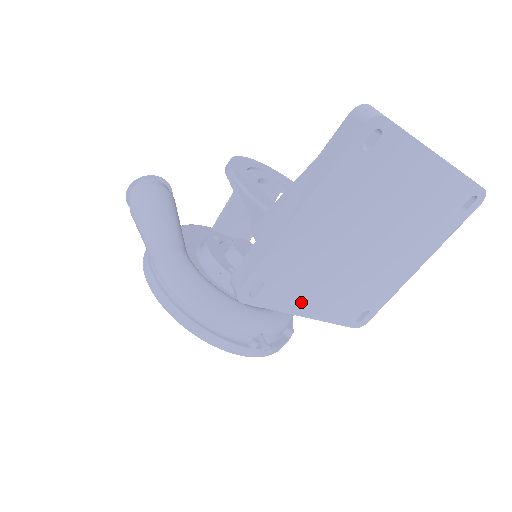
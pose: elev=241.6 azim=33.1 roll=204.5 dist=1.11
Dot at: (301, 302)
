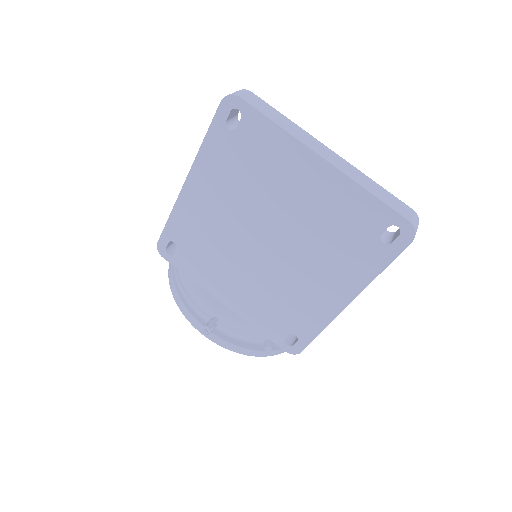
Dot at: (216, 283)
